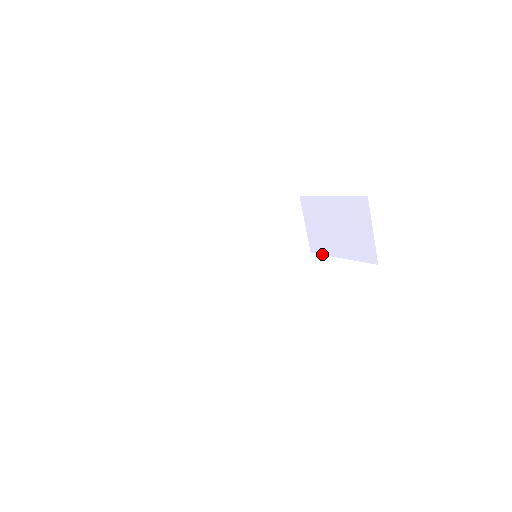
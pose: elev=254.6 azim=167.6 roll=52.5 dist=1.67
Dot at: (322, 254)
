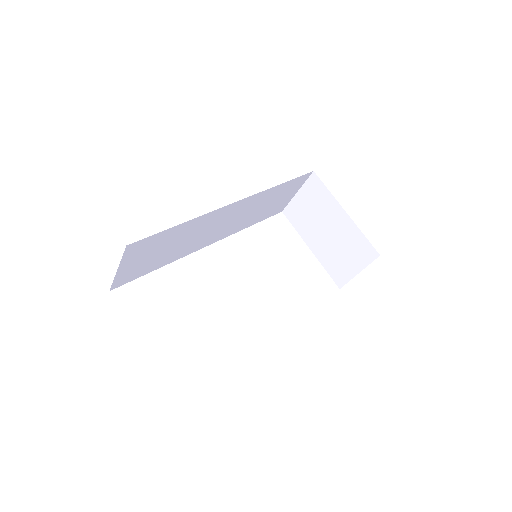
Dot at: (294, 226)
